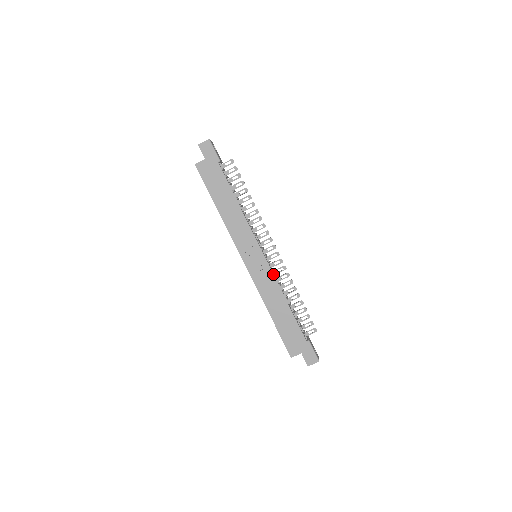
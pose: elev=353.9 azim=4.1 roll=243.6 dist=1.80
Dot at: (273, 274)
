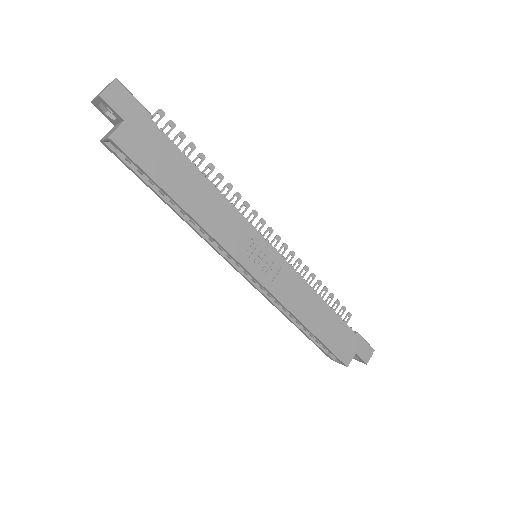
Dot at: (294, 270)
